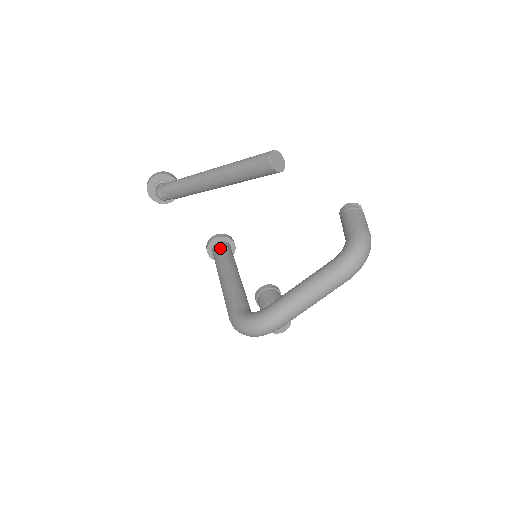
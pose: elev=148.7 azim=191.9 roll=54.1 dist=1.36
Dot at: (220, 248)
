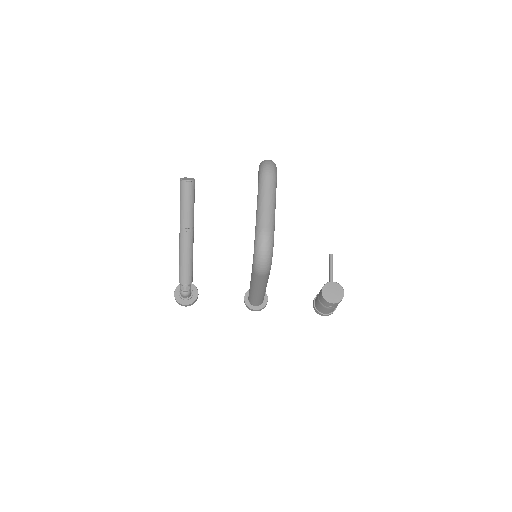
Dot at: occluded
